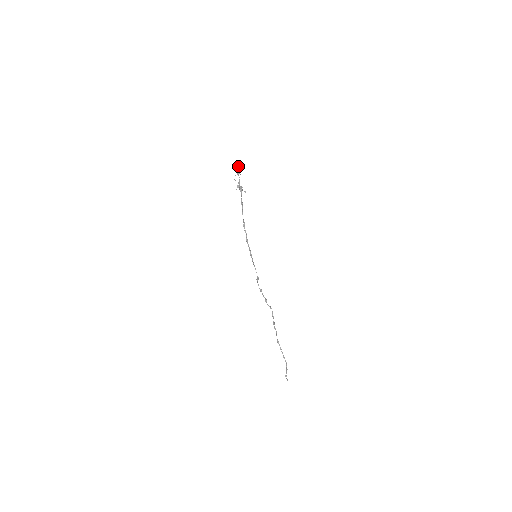
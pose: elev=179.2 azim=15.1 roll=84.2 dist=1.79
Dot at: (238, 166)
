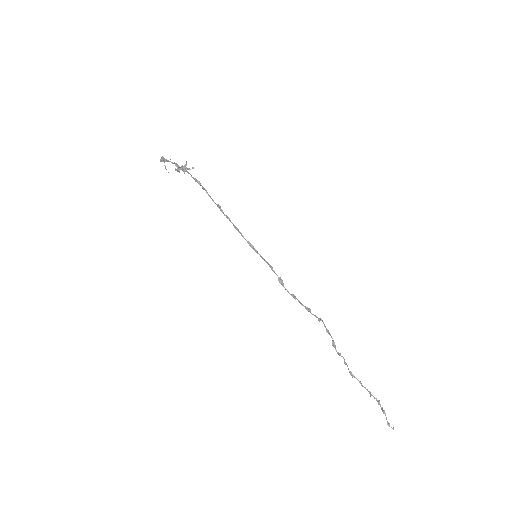
Dot at: occluded
